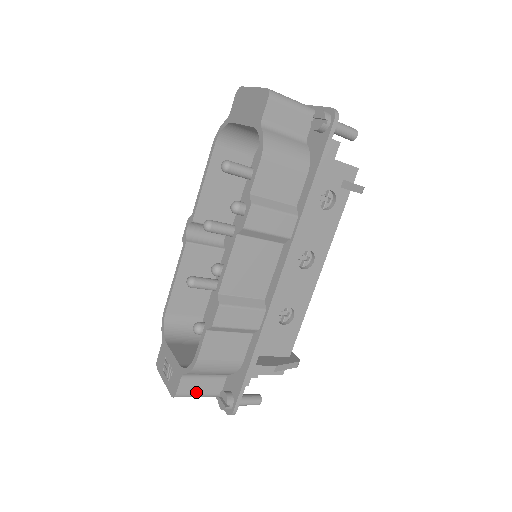
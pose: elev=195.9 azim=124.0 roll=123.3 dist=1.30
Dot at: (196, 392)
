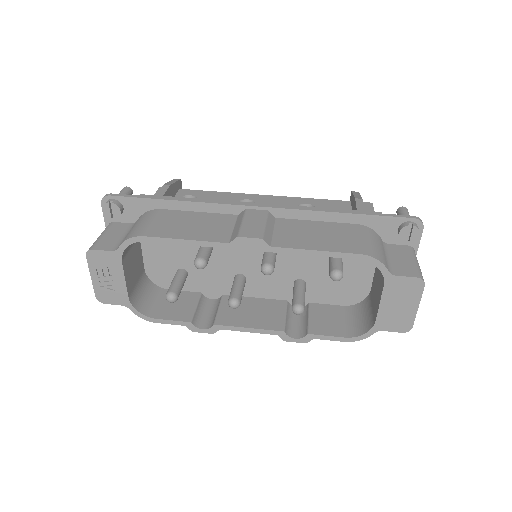
Dot at: occluded
